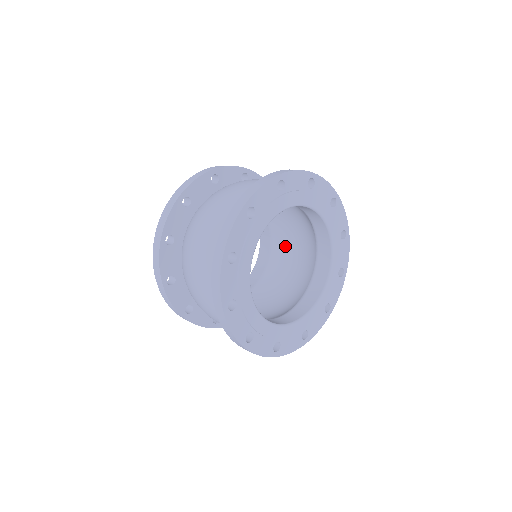
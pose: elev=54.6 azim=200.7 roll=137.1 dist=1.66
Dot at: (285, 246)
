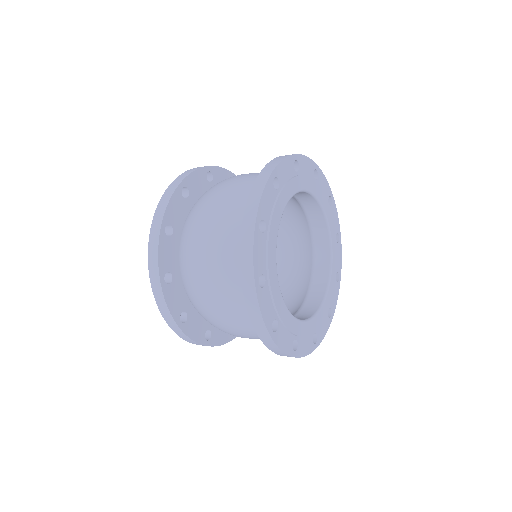
Dot at: occluded
